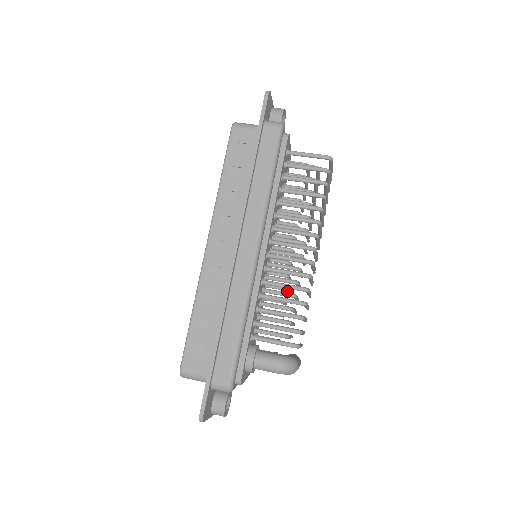
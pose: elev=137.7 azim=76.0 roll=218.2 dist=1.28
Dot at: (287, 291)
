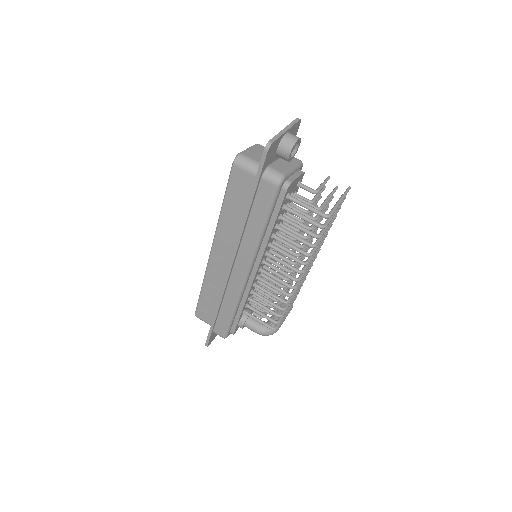
Dot at: occluded
